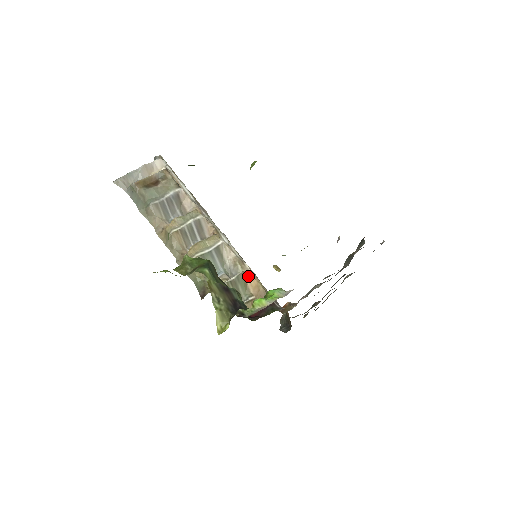
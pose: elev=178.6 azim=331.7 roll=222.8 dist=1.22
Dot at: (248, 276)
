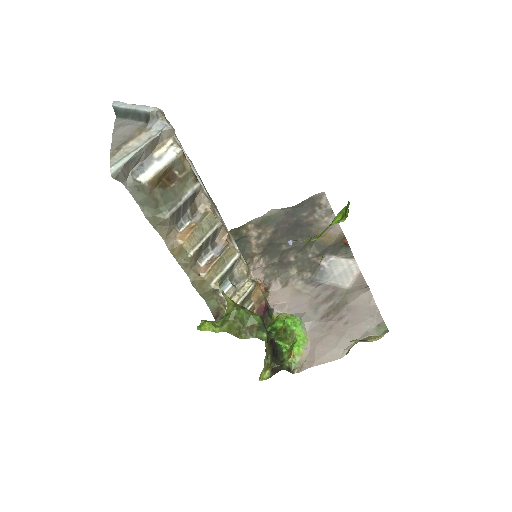
Dot at: (255, 287)
